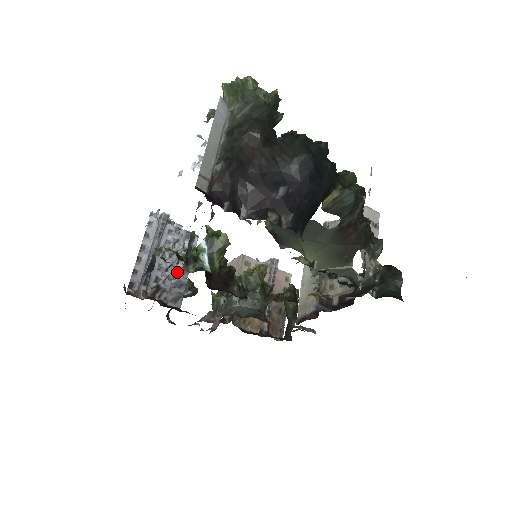
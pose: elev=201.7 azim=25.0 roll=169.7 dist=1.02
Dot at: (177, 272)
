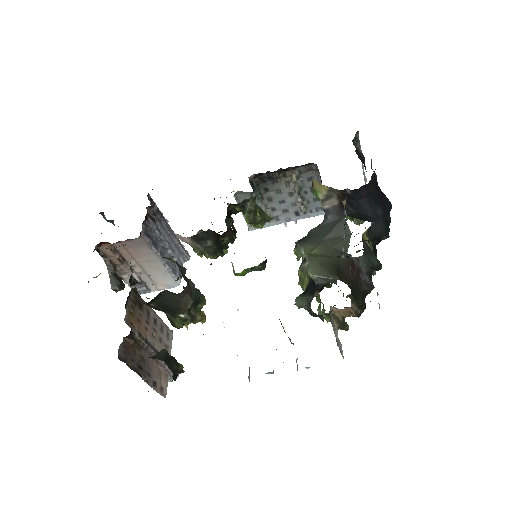
Dot at: (161, 248)
